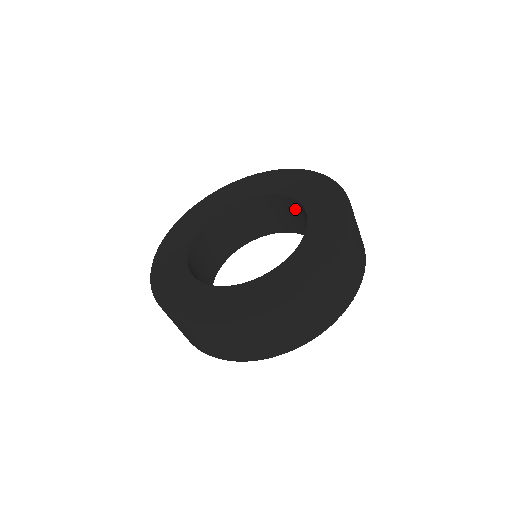
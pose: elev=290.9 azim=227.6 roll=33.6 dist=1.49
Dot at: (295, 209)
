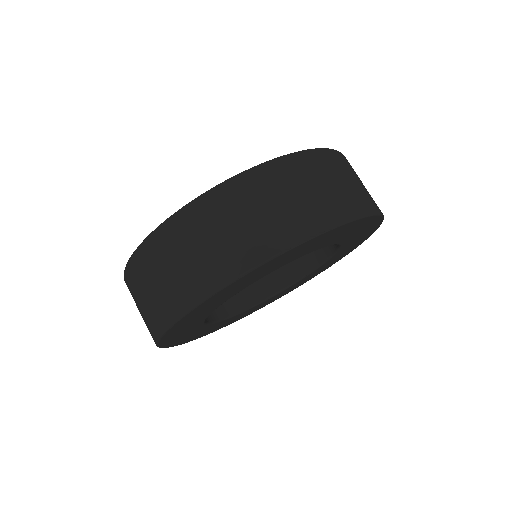
Dot at: occluded
